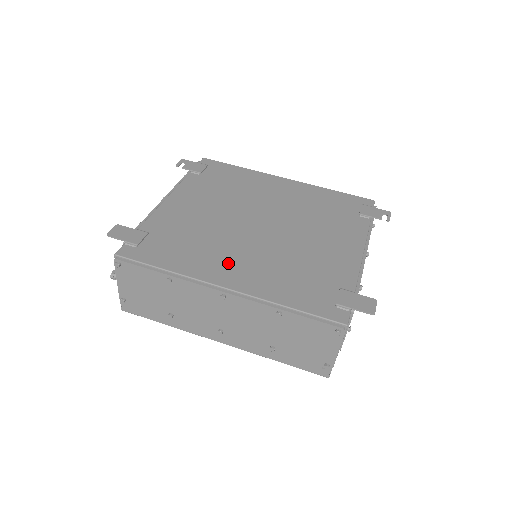
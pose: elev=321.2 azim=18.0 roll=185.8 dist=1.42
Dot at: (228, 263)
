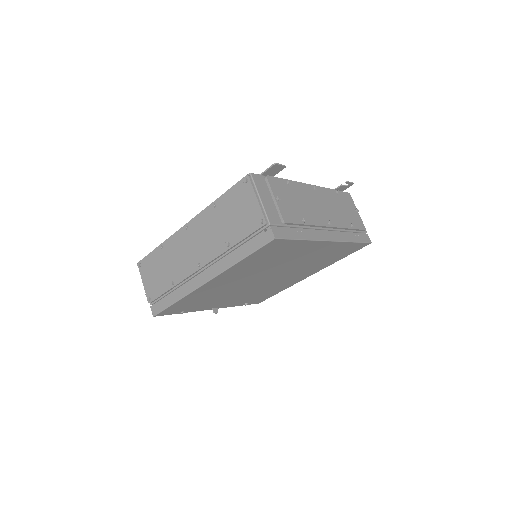
Dot at: occluded
